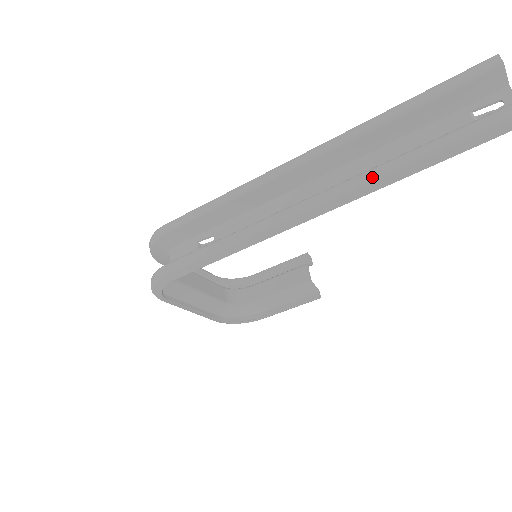
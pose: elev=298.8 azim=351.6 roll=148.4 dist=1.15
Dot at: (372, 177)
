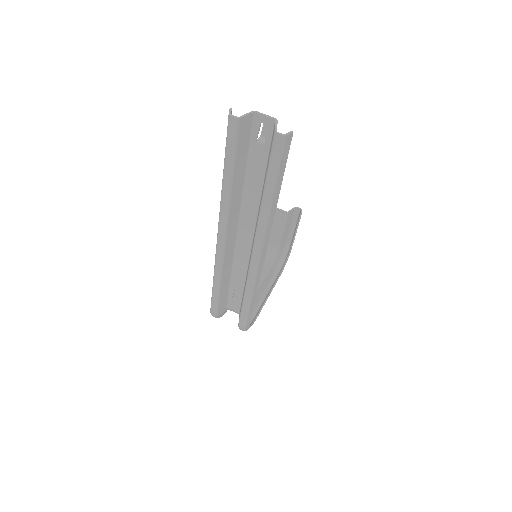
Dot at: (264, 224)
